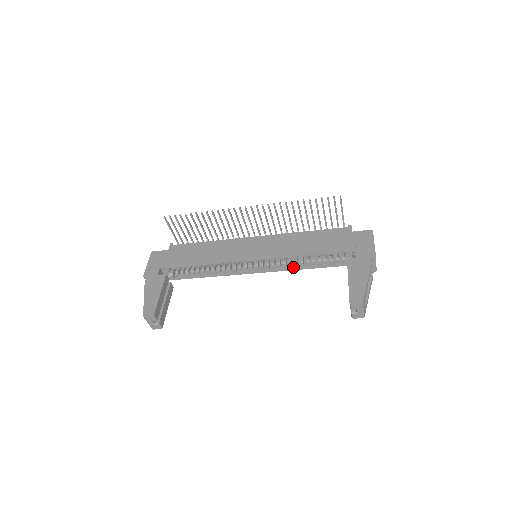
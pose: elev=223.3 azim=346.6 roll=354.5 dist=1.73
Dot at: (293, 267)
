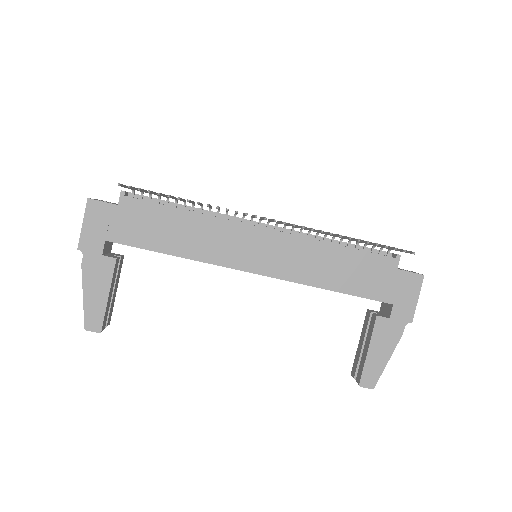
Dot at: occluded
